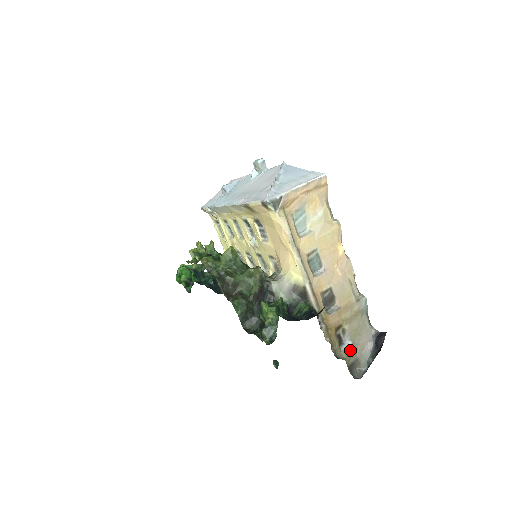
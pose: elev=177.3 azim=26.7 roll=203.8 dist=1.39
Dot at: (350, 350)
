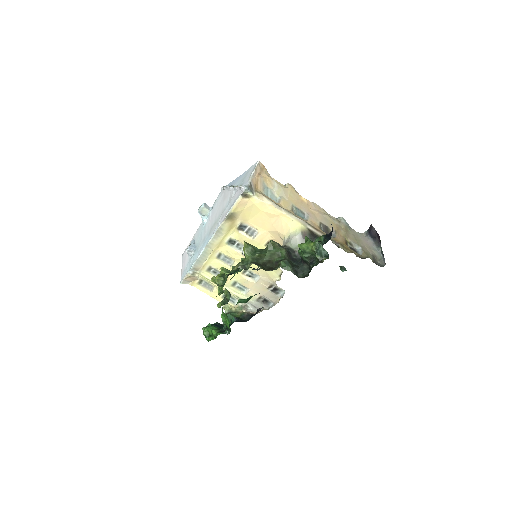
Dot at: (364, 252)
